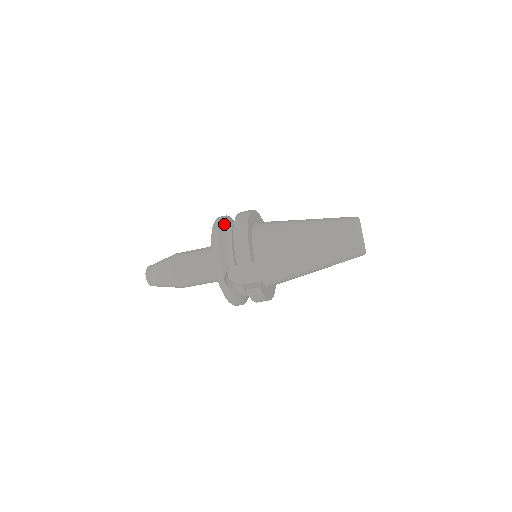
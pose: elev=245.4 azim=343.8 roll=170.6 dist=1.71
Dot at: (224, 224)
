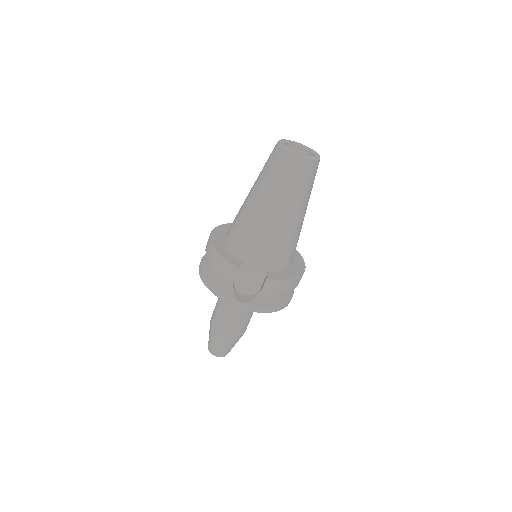
Dot at: (206, 260)
